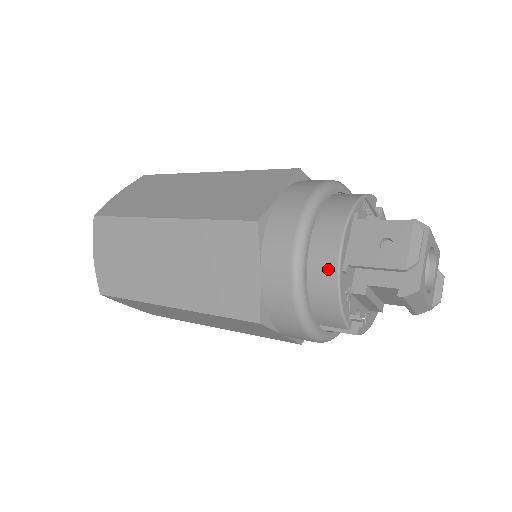
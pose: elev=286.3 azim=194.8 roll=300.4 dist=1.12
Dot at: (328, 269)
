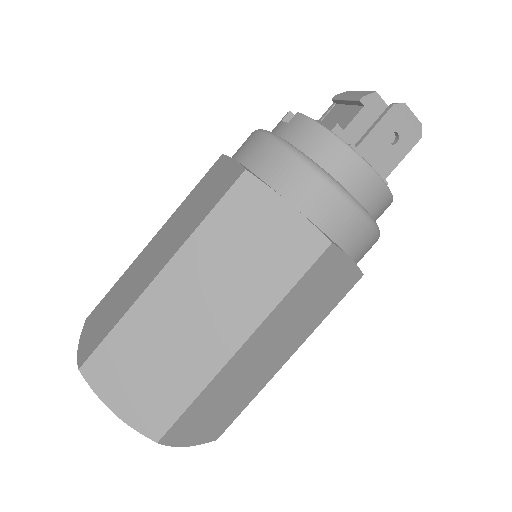
Dot at: (382, 197)
